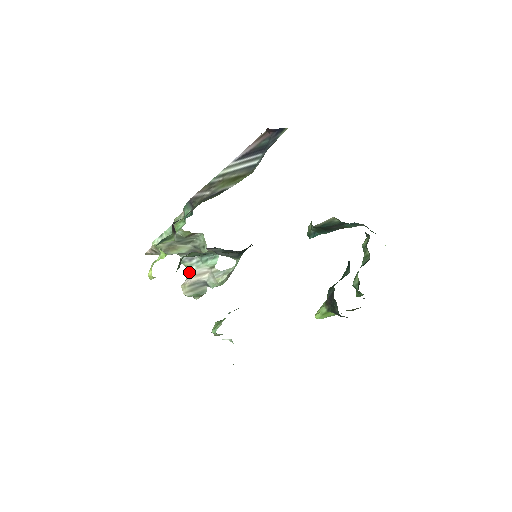
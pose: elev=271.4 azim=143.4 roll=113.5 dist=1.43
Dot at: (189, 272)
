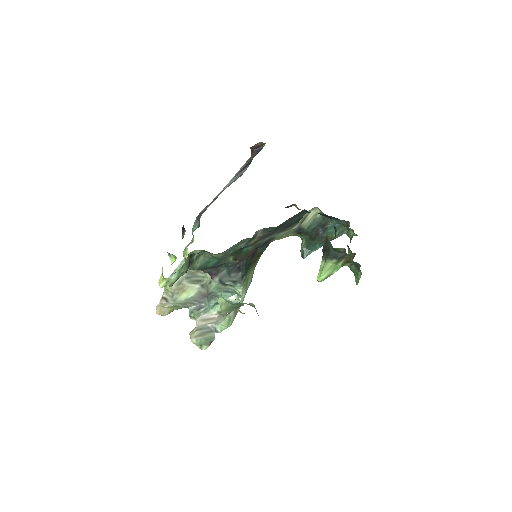
Dot at: (197, 318)
